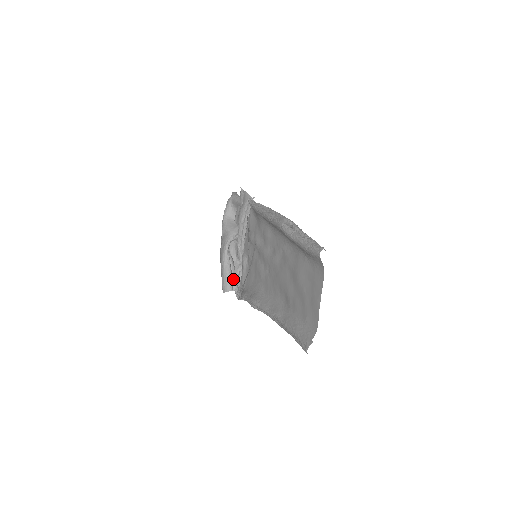
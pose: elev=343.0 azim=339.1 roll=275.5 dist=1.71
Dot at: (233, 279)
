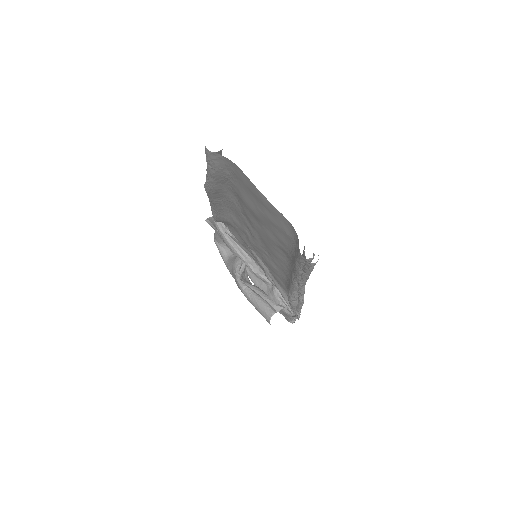
Dot at: (268, 302)
